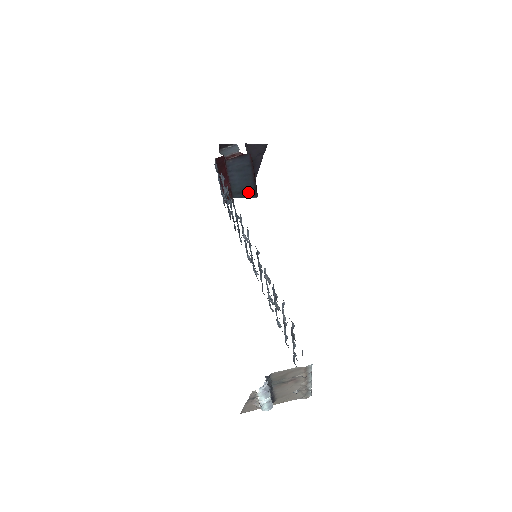
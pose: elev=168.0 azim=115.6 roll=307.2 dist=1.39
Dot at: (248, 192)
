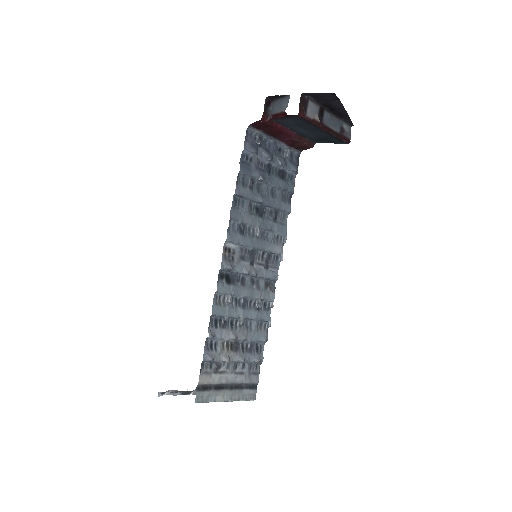
Dot at: (331, 139)
